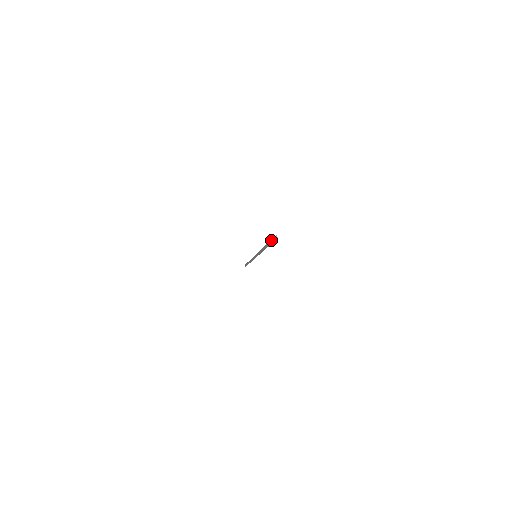
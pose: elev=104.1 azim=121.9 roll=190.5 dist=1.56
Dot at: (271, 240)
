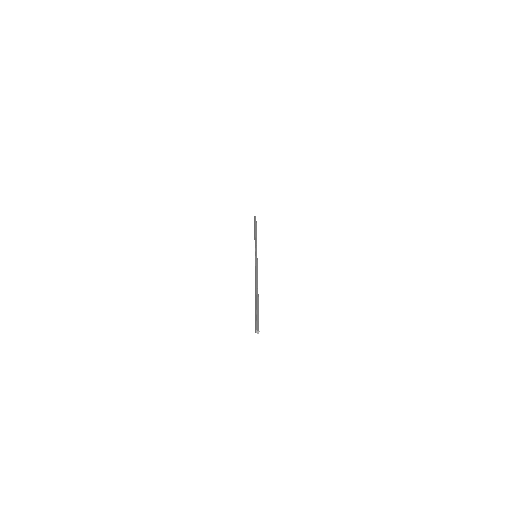
Dot at: (256, 319)
